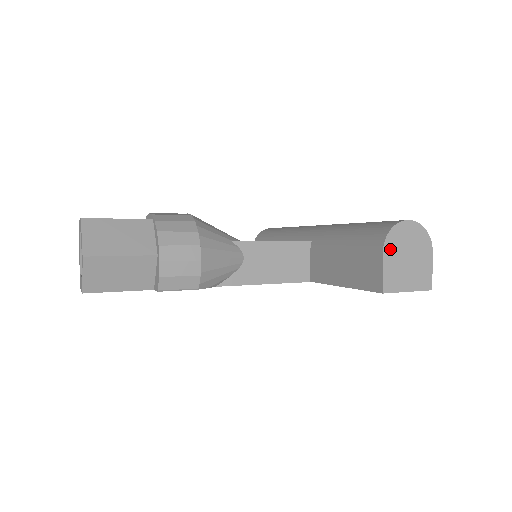
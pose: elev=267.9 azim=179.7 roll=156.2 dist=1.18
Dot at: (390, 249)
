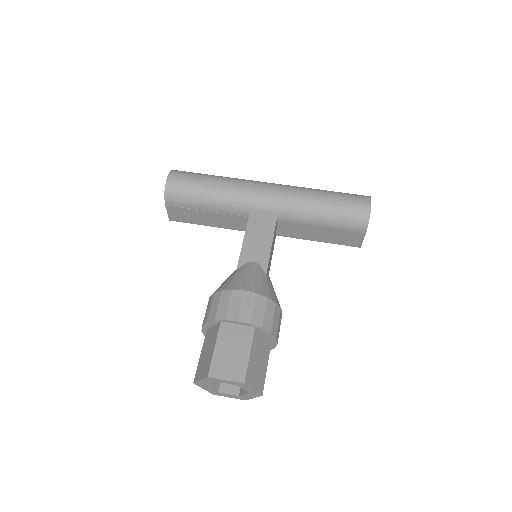
Dot at: occluded
